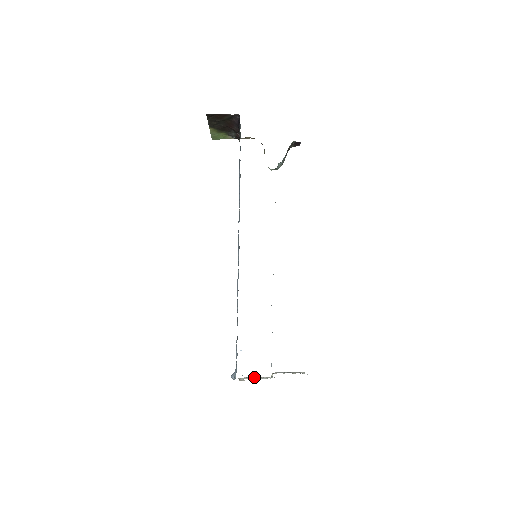
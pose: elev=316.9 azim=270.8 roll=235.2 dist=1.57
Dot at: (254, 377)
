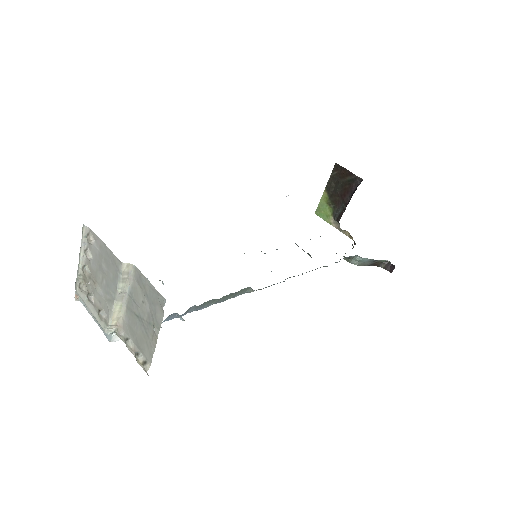
Dot at: (96, 299)
